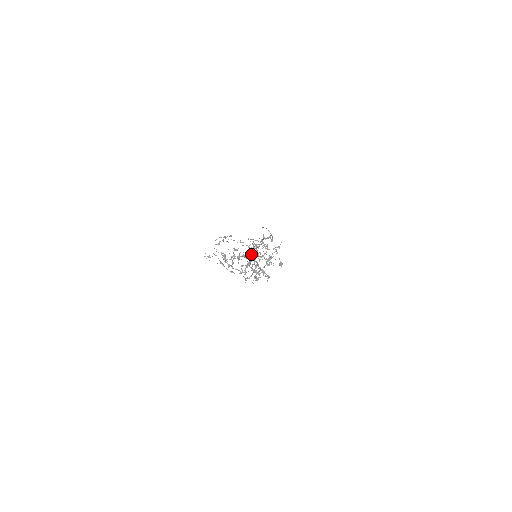
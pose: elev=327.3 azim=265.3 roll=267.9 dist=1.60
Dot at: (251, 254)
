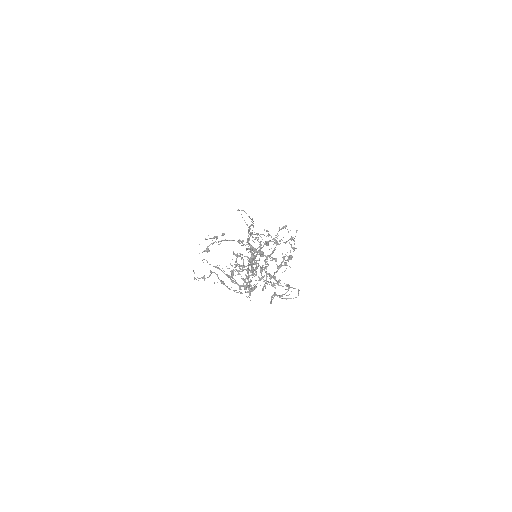
Dot at: (256, 256)
